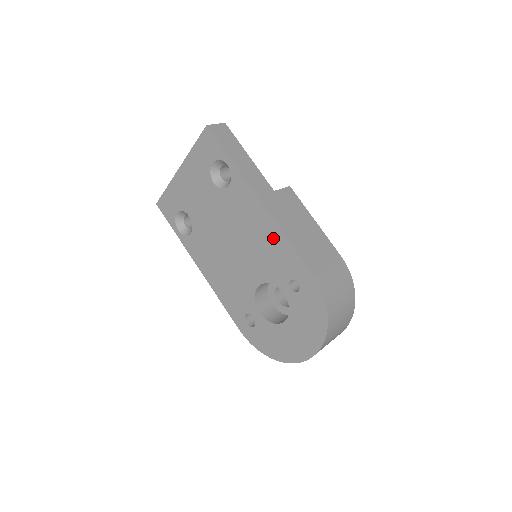
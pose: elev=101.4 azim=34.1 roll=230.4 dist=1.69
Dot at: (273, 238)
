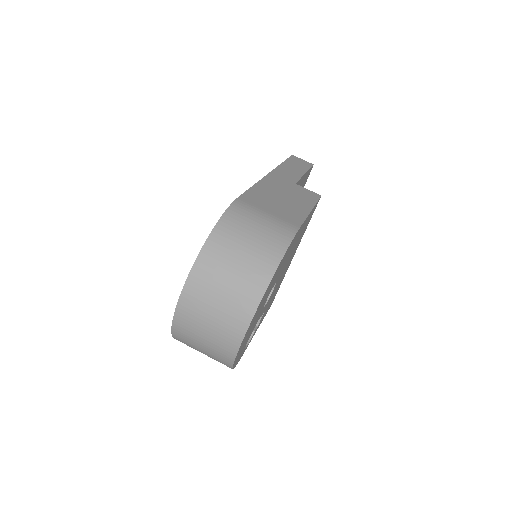
Dot at: occluded
